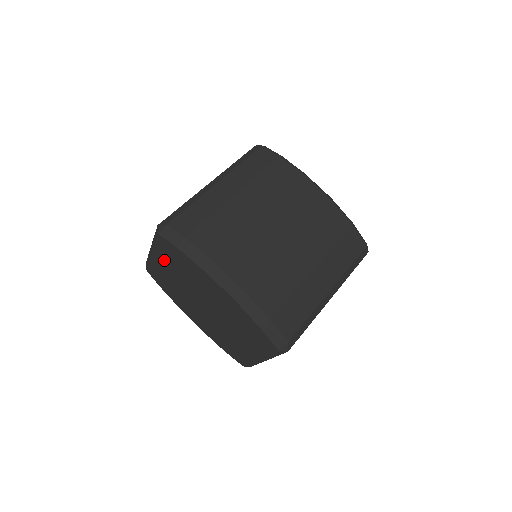
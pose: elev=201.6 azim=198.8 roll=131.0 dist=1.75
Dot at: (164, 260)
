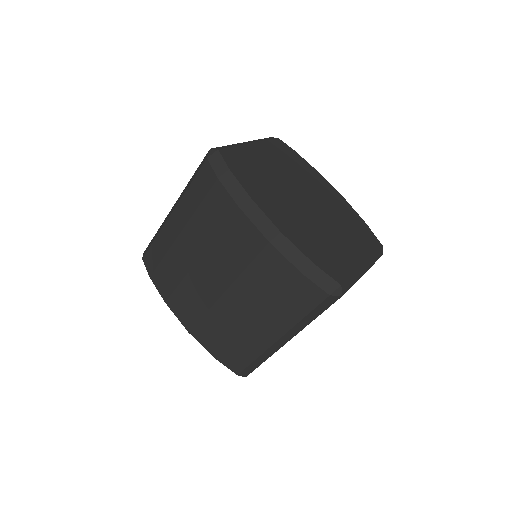
Dot at: occluded
